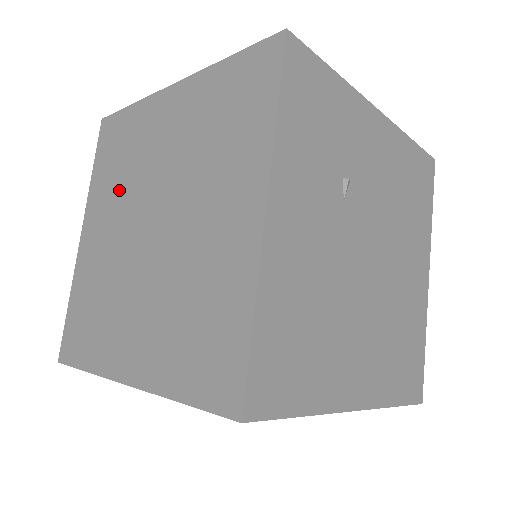
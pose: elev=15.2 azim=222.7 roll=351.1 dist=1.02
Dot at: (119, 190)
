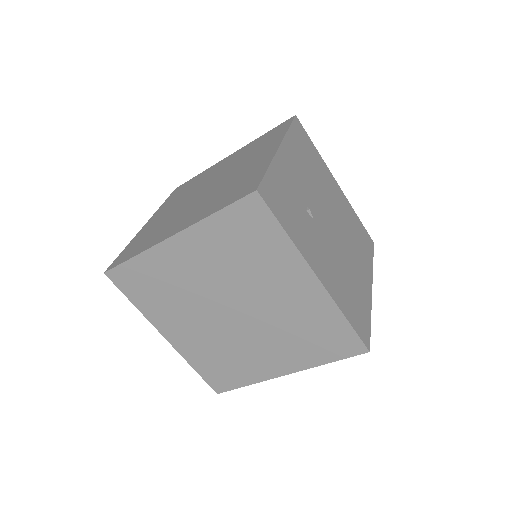
Dot at: (179, 305)
